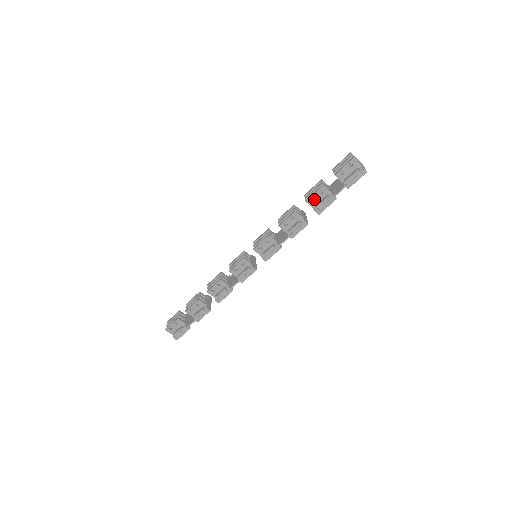
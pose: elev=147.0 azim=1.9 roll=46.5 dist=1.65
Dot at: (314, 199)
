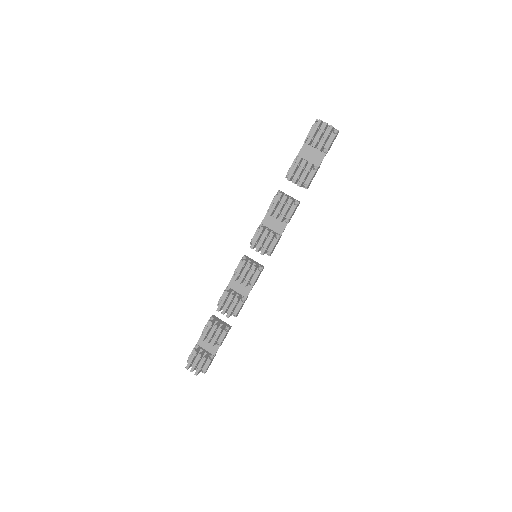
Dot at: (302, 179)
